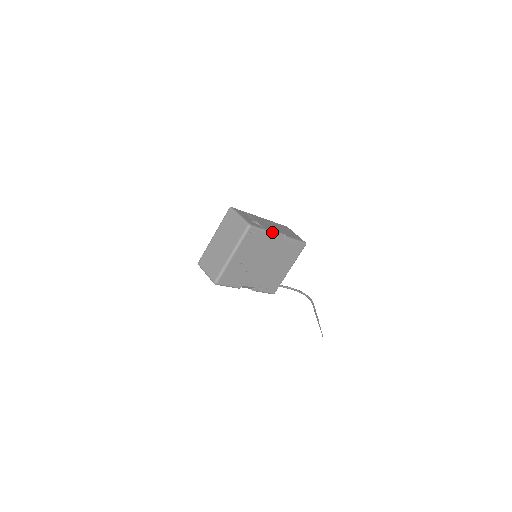
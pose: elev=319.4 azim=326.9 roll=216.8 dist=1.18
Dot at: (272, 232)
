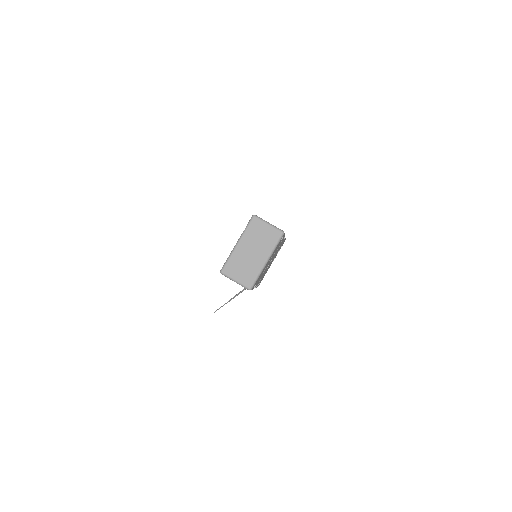
Dot at: occluded
